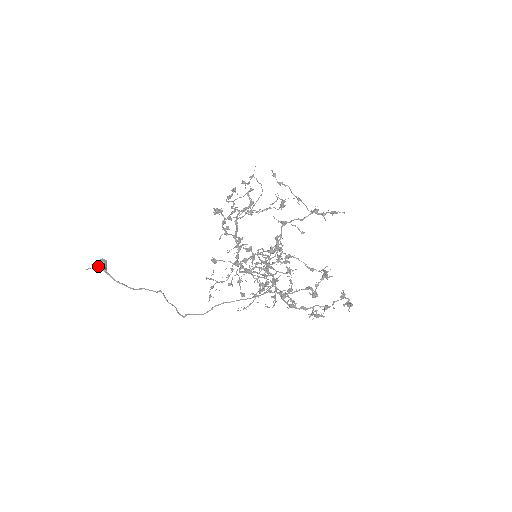
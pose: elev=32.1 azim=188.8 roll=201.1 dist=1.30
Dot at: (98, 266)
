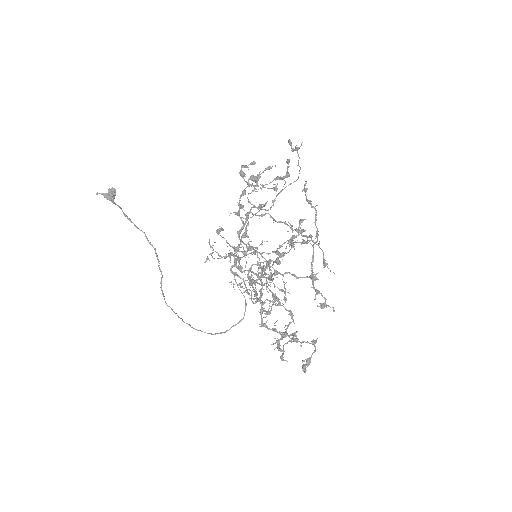
Dot at: (105, 197)
